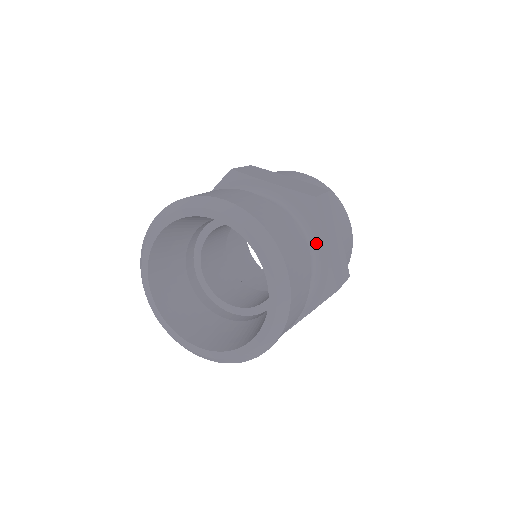
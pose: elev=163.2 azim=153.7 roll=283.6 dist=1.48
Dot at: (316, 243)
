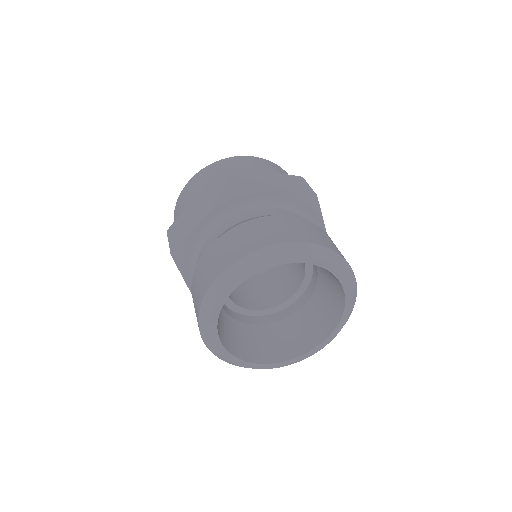
Dot at: occluded
